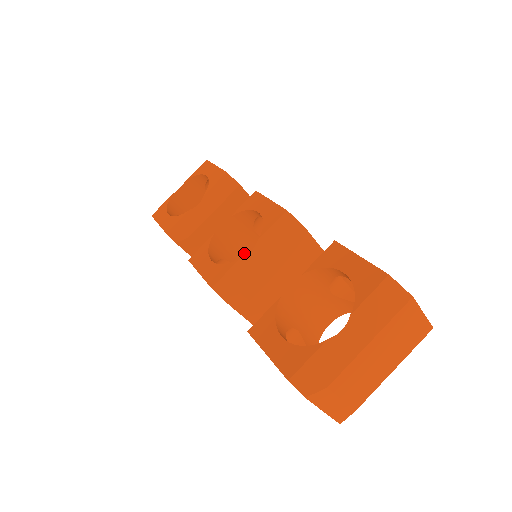
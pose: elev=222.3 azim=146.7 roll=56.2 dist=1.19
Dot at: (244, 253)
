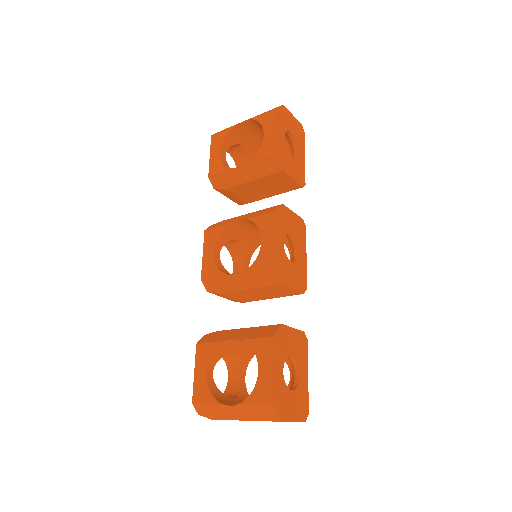
Dot at: (258, 234)
